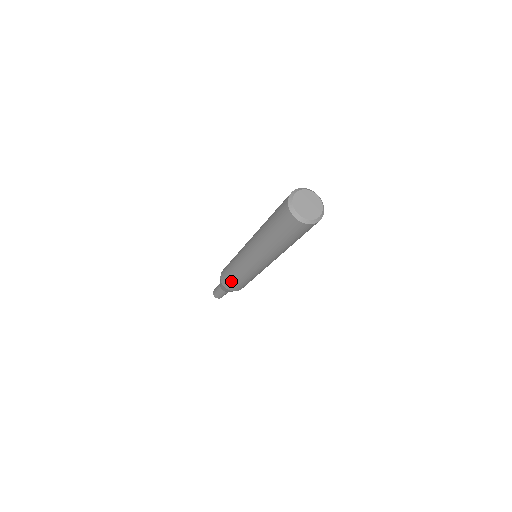
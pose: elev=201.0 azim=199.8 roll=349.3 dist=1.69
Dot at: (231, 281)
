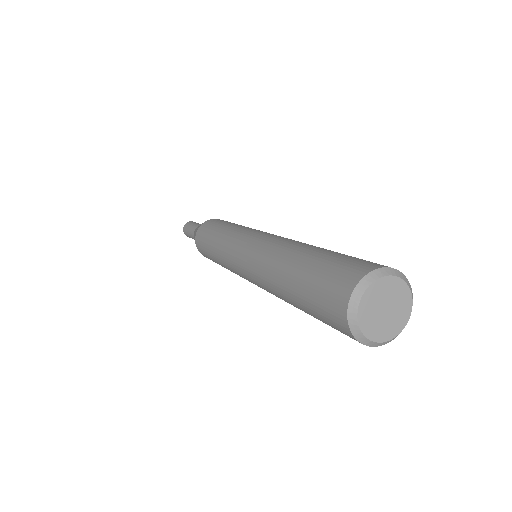
Dot at: (207, 252)
